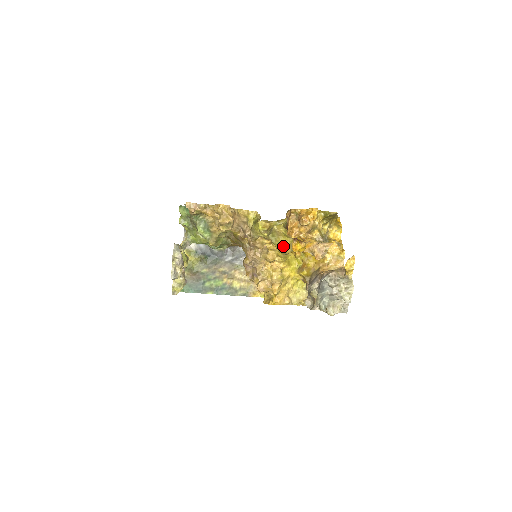
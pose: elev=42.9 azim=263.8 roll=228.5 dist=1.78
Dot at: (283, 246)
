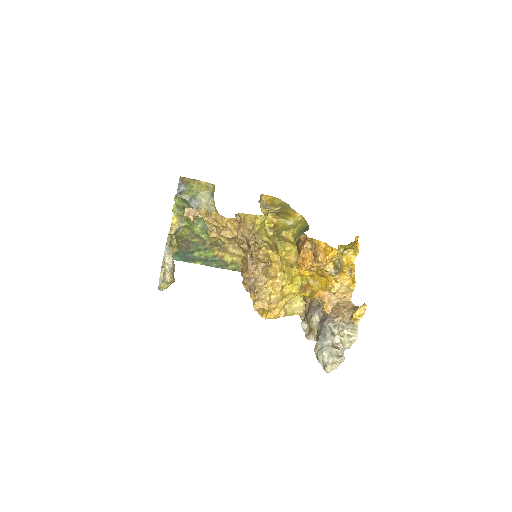
Dot at: (288, 253)
